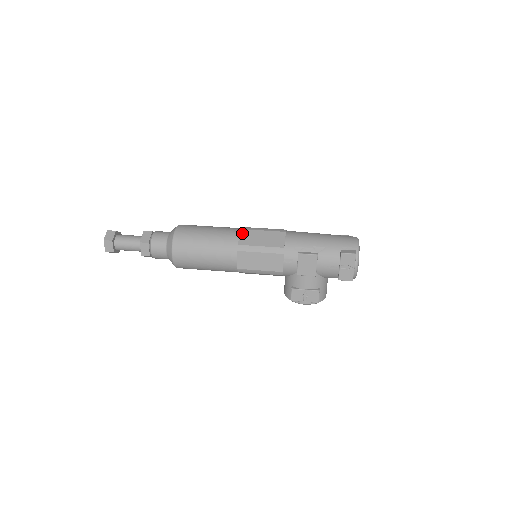
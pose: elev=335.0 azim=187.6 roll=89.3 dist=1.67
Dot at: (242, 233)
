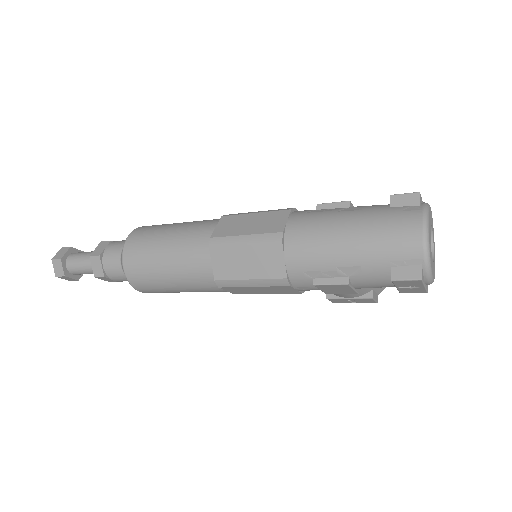
Dot at: (213, 256)
